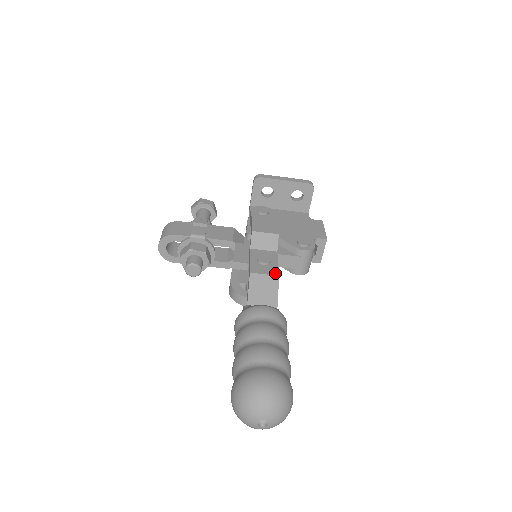
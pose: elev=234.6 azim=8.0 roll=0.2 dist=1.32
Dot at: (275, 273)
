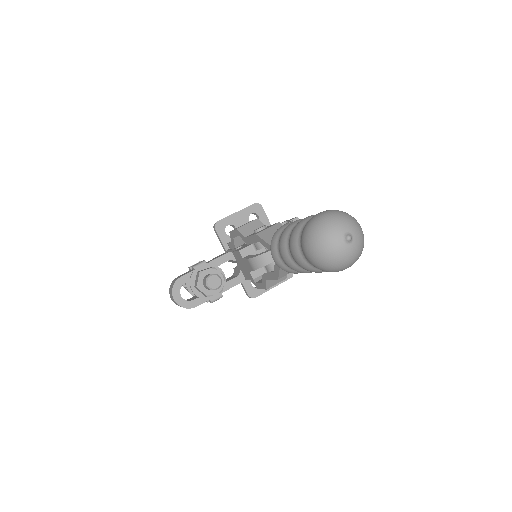
Dot at: (275, 224)
